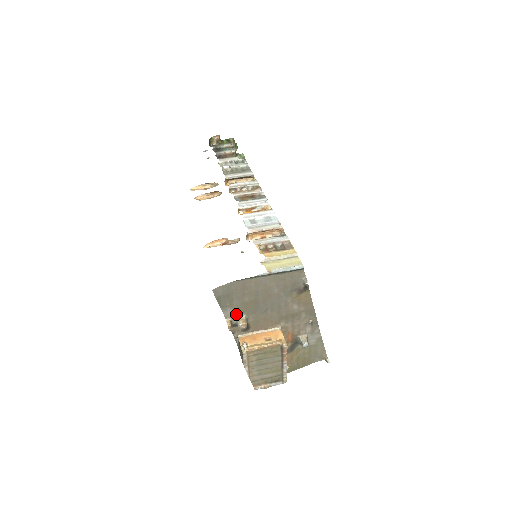
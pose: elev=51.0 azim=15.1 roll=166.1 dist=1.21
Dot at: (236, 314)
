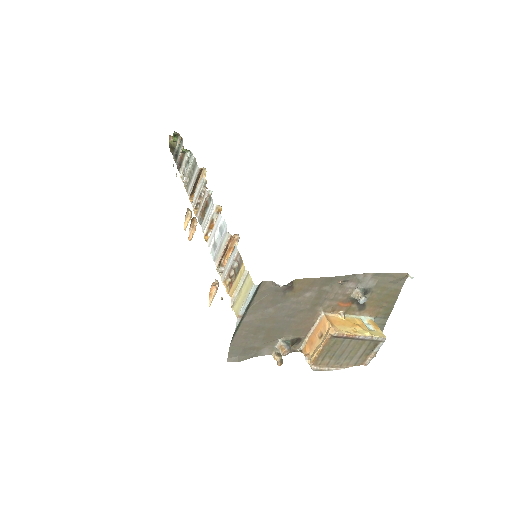
Dot at: (273, 346)
